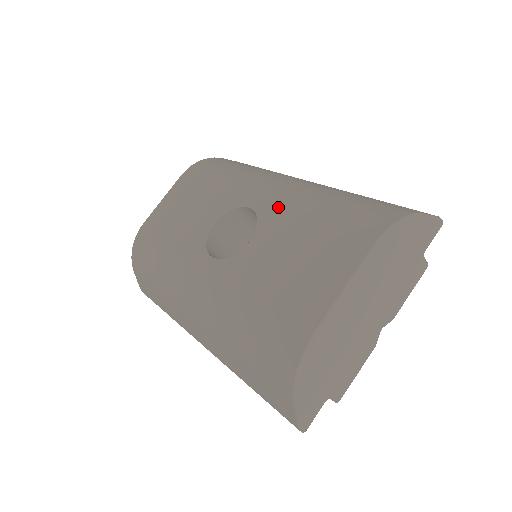
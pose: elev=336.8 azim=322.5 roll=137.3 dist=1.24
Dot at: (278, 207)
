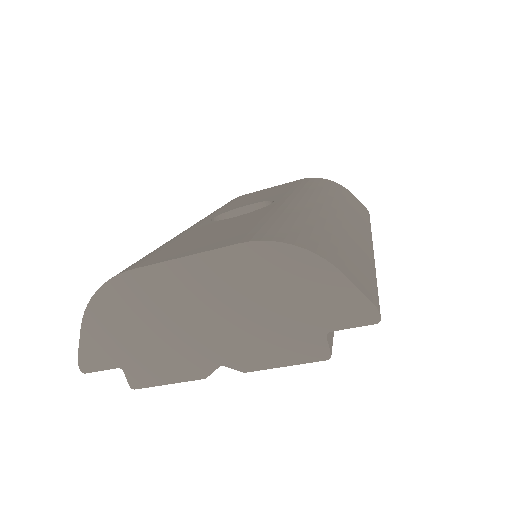
Dot at: (278, 206)
